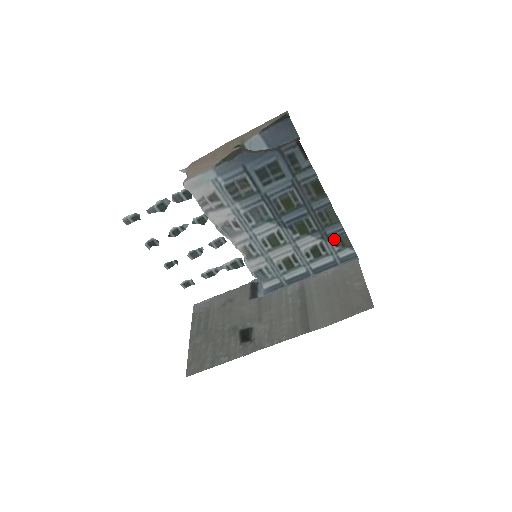
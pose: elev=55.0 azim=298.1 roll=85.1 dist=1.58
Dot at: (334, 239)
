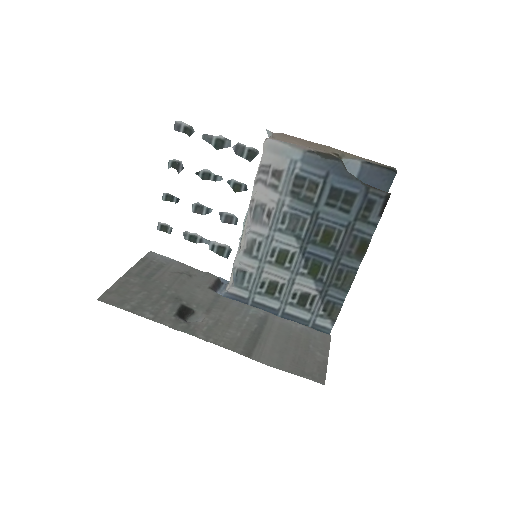
Dot at: (328, 302)
